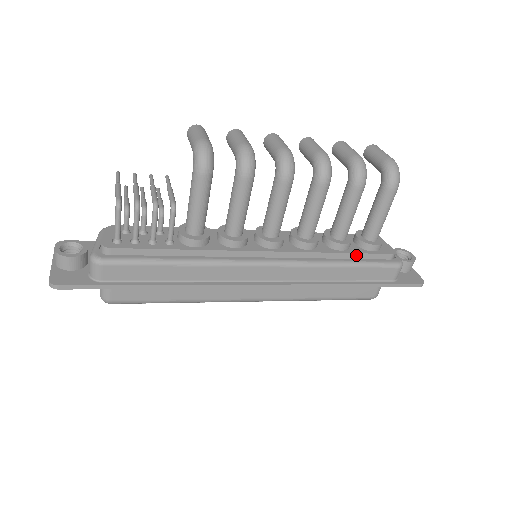
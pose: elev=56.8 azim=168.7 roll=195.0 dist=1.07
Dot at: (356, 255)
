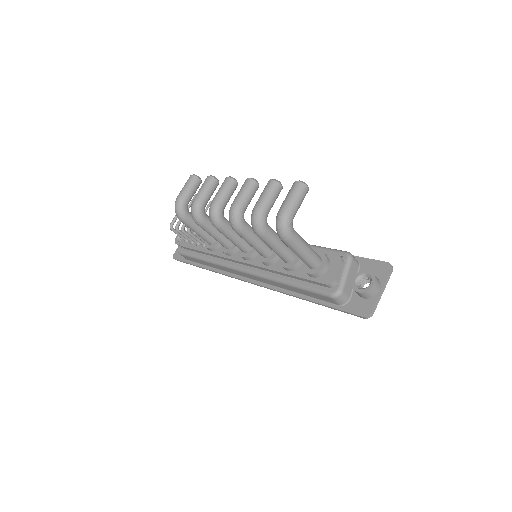
Dot at: (298, 277)
